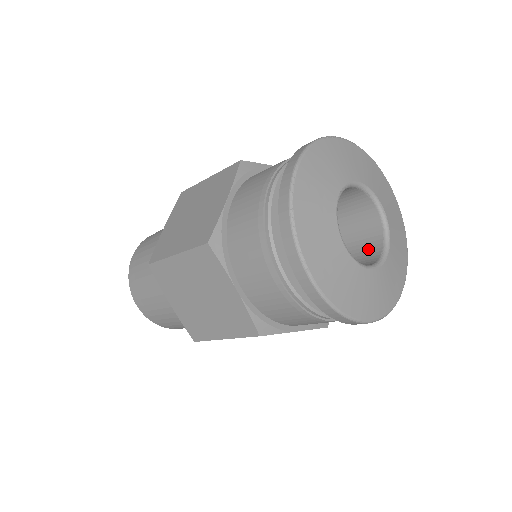
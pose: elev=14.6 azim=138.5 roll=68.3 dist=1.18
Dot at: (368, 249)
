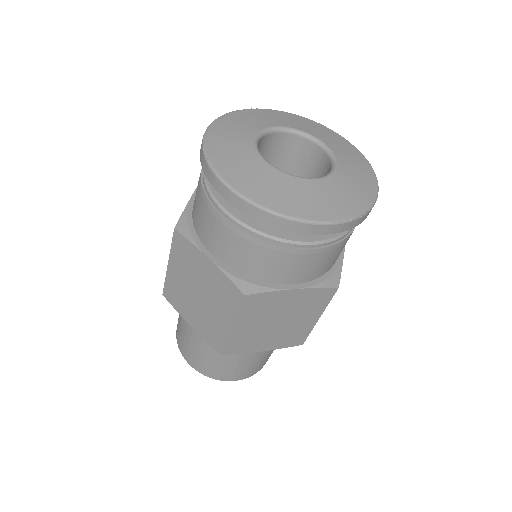
Dot at: occluded
